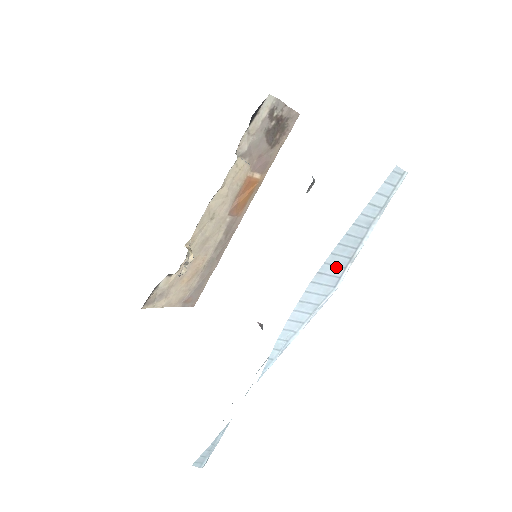
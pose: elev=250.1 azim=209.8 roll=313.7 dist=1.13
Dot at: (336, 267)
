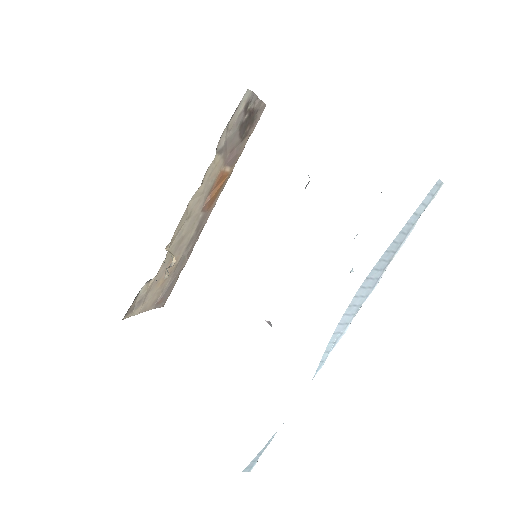
Dot at: (378, 271)
